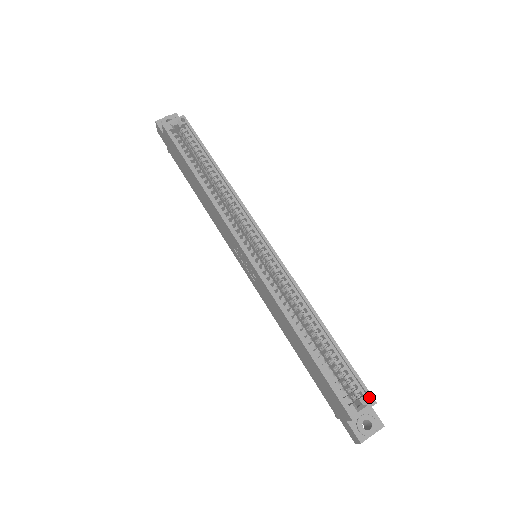
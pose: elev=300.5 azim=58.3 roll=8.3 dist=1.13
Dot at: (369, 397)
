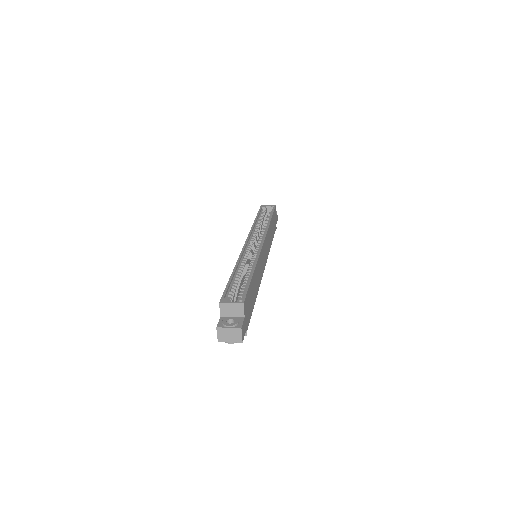
Dot at: (243, 301)
